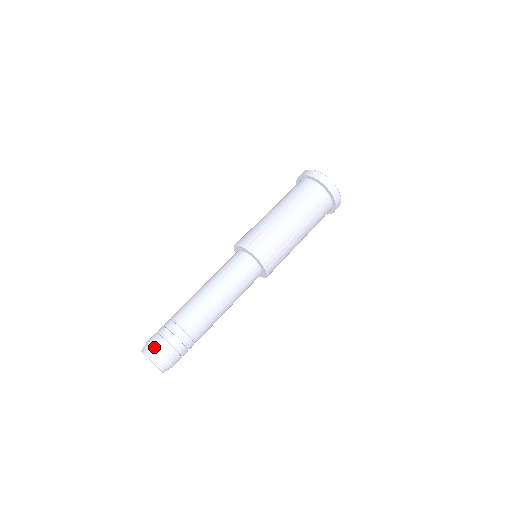
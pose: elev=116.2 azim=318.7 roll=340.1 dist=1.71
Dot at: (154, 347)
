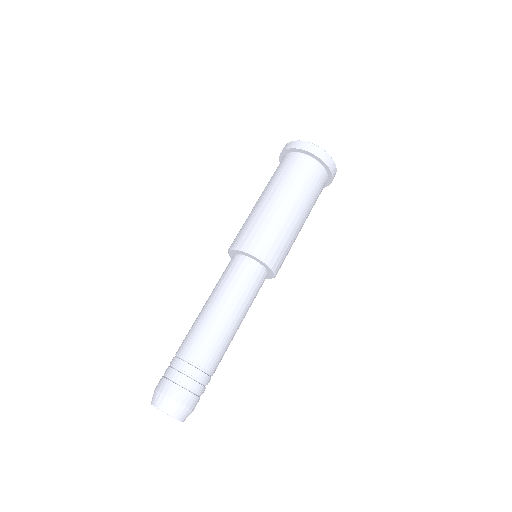
Dot at: (175, 402)
